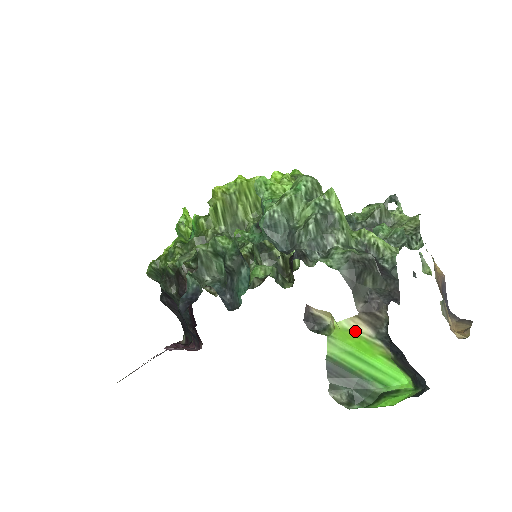
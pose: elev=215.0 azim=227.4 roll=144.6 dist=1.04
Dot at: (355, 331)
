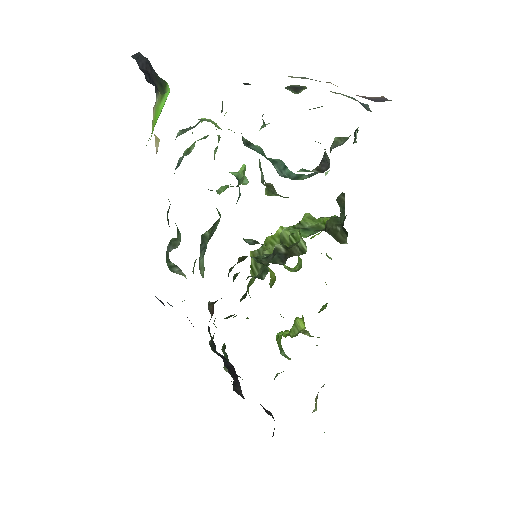
Dot at: (154, 117)
